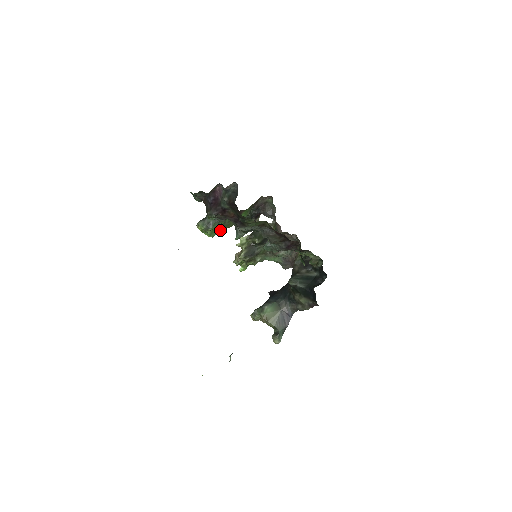
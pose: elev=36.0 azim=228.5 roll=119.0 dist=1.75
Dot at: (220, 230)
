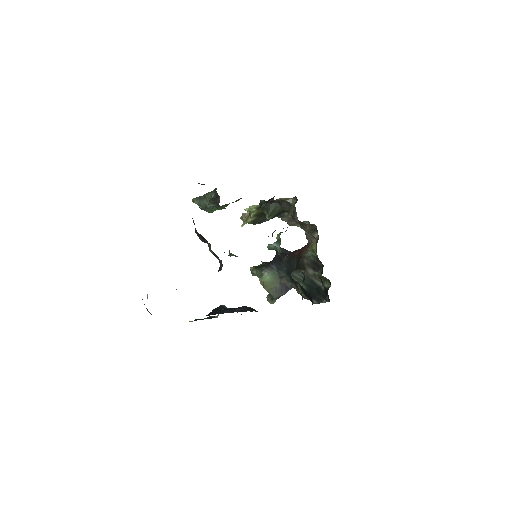
Dot at: occluded
